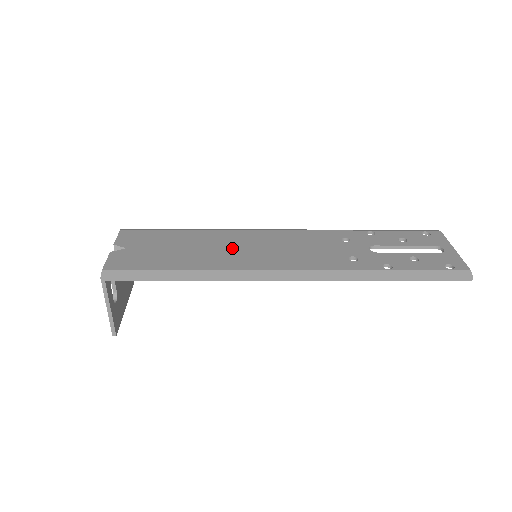
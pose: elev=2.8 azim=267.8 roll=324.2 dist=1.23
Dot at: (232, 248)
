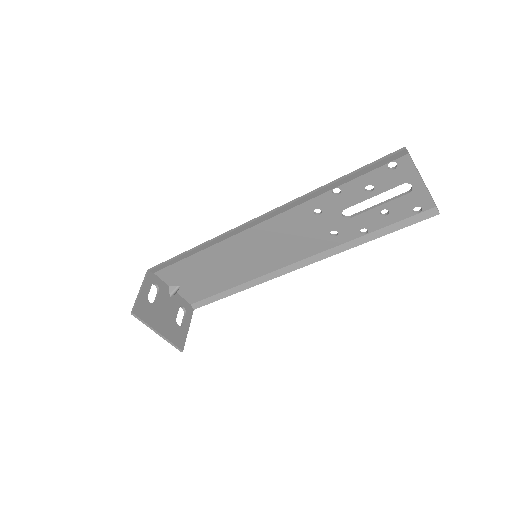
Dot at: (241, 258)
